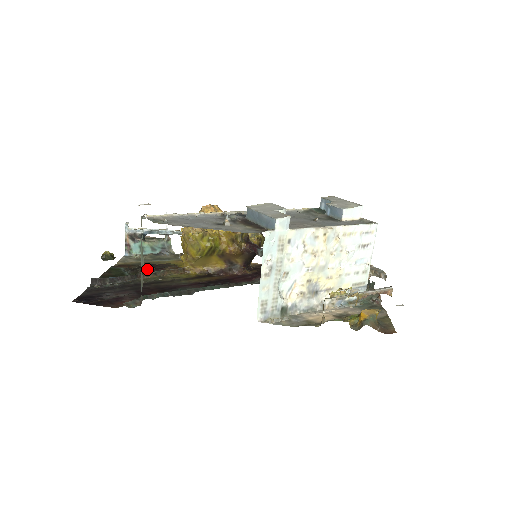
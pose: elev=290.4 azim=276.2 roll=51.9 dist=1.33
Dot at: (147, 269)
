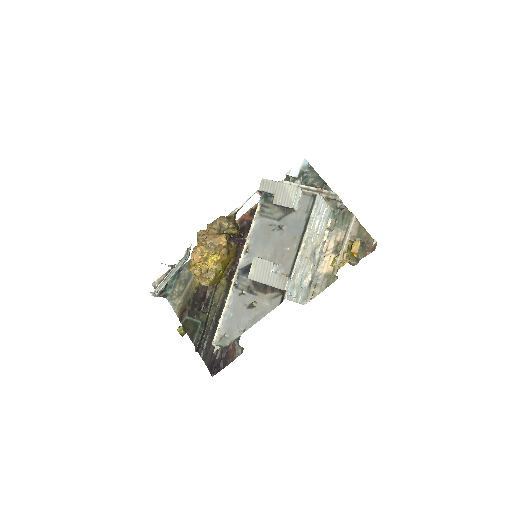
Dot at: (202, 309)
